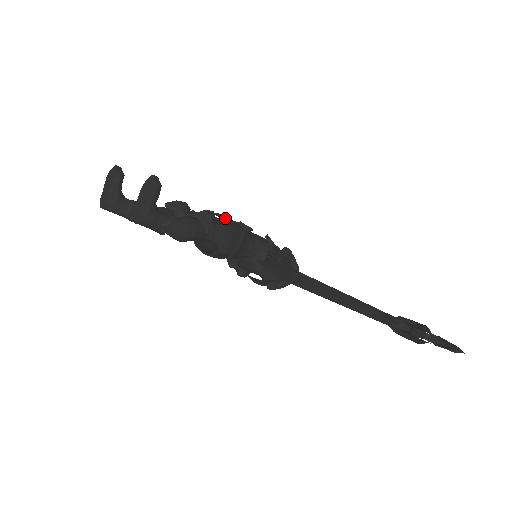
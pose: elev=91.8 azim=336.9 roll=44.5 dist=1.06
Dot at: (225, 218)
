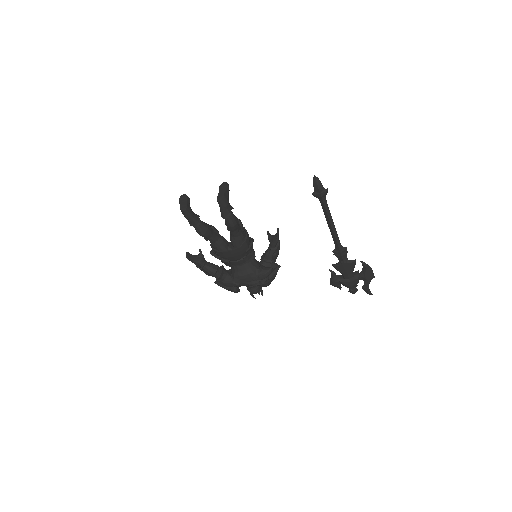
Dot at: occluded
